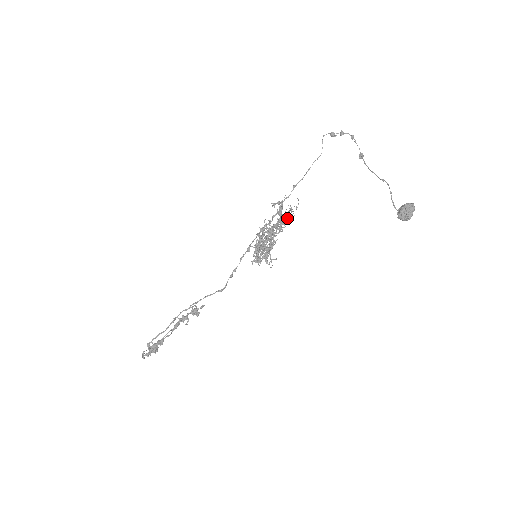
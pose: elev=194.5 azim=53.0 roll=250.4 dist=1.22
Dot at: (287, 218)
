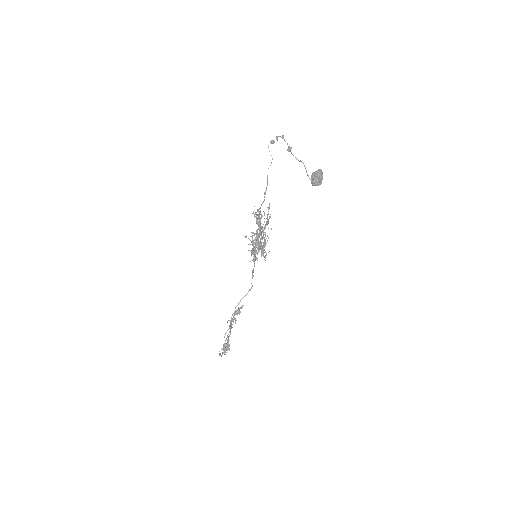
Dot at: occluded
